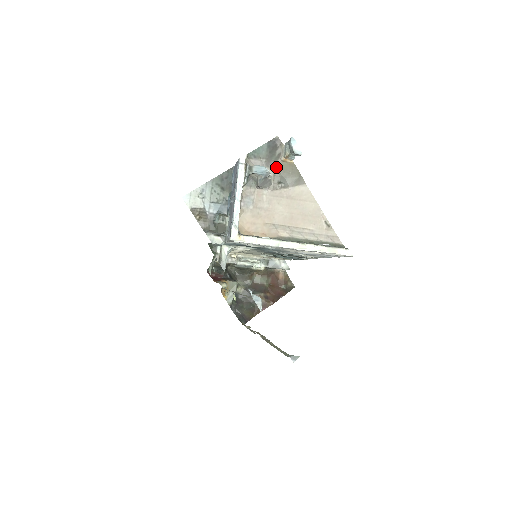
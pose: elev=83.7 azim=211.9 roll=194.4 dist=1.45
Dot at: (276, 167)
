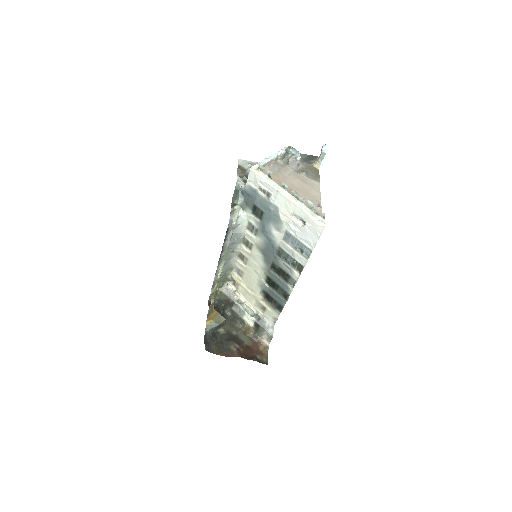
Dot at: (306, 166)
